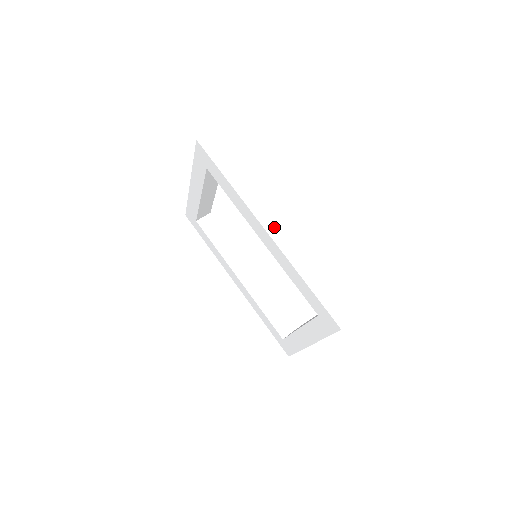
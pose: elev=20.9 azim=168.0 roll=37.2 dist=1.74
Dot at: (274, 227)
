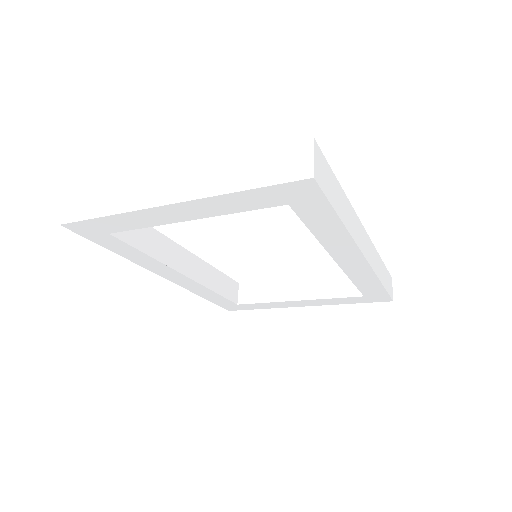
Dot at: (366, 247)
